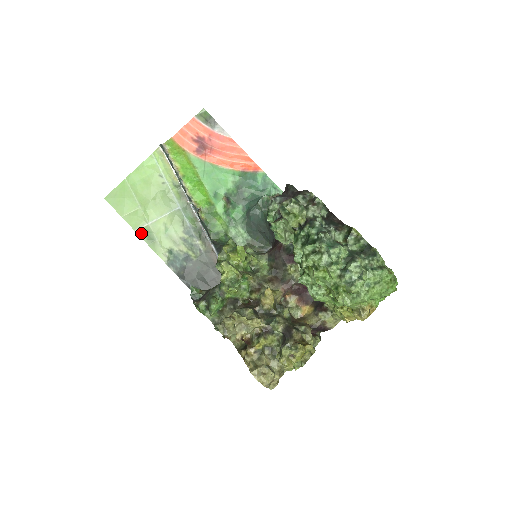
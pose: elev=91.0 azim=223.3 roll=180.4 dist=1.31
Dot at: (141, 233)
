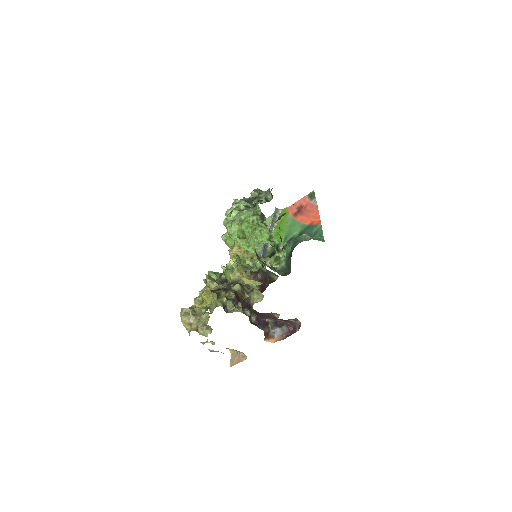
Dot at: occluded
